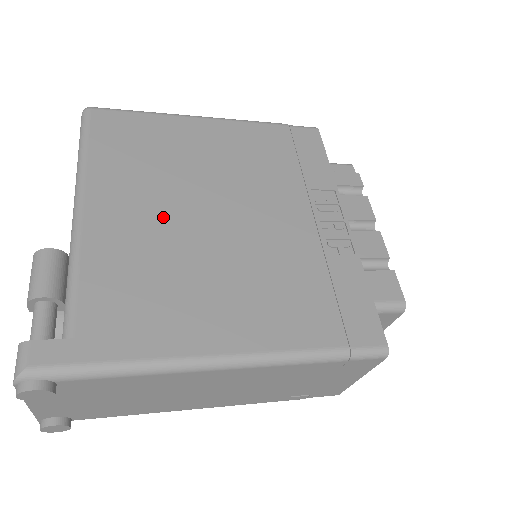
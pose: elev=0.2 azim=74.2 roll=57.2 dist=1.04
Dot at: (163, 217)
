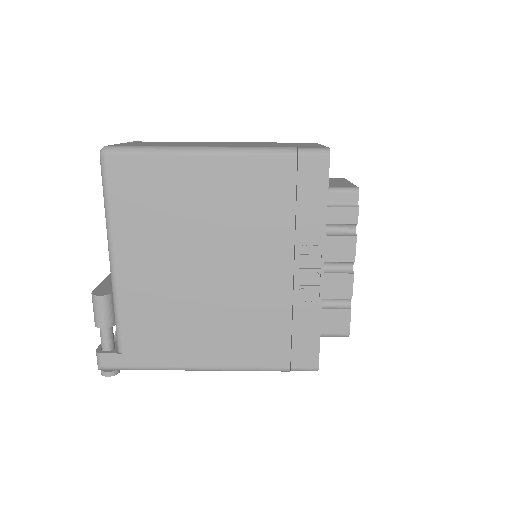
Dot at: (171, 271)
